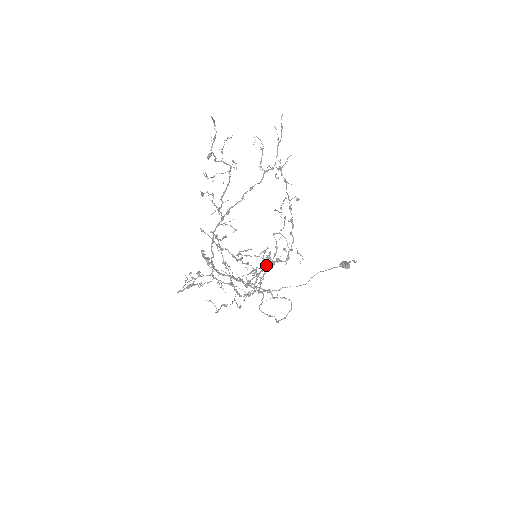
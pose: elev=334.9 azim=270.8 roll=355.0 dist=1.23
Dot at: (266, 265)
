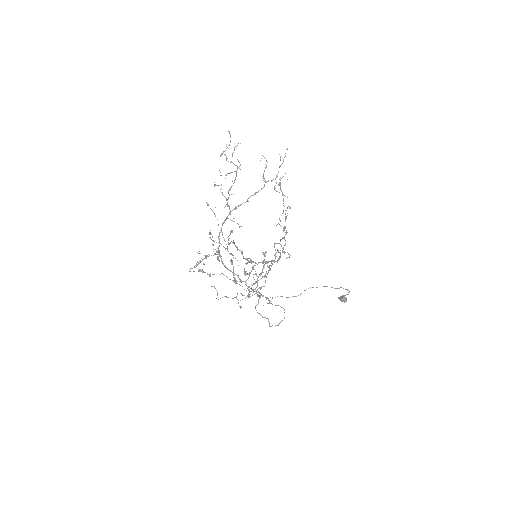
Dot at: occluded
